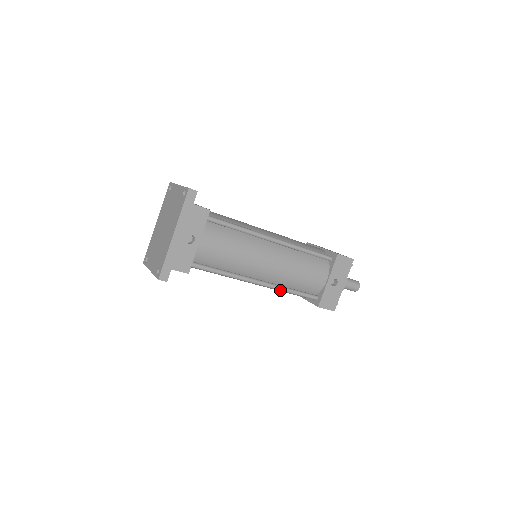
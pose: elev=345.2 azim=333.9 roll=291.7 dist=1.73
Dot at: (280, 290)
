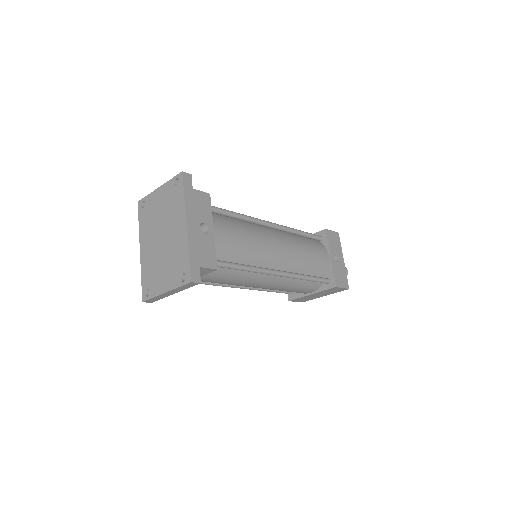
Dot at: (298, 278)
